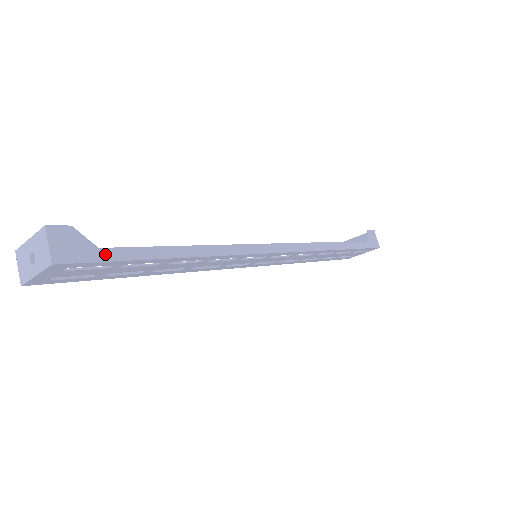
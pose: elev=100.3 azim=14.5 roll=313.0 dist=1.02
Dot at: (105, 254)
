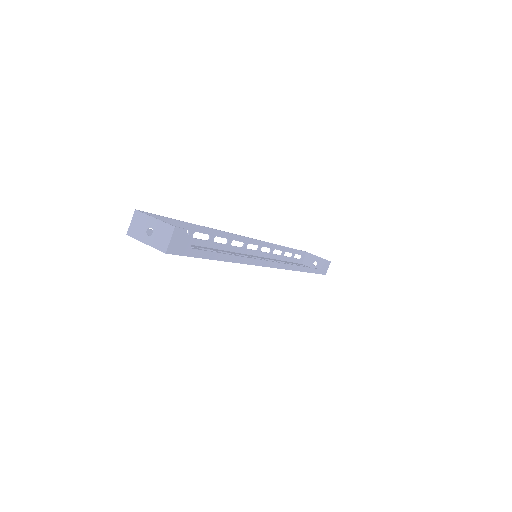
Dot at: (192, 251)
